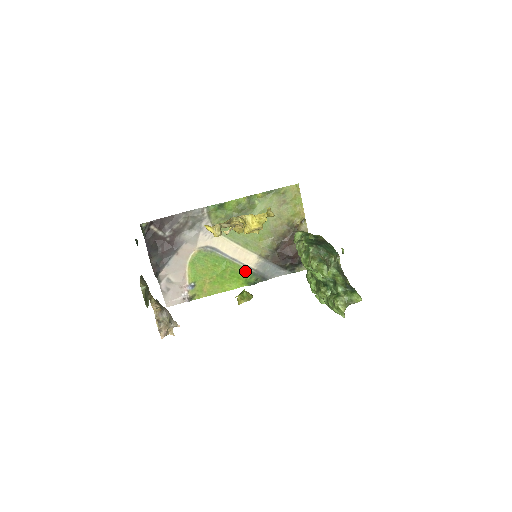
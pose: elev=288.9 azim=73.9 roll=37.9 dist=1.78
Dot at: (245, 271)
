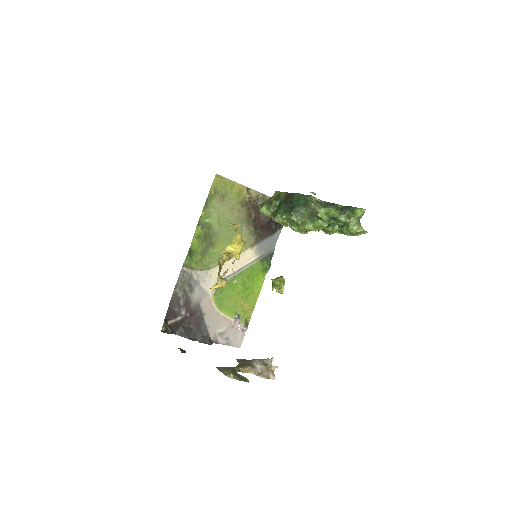
Dot at: (255, 266)
